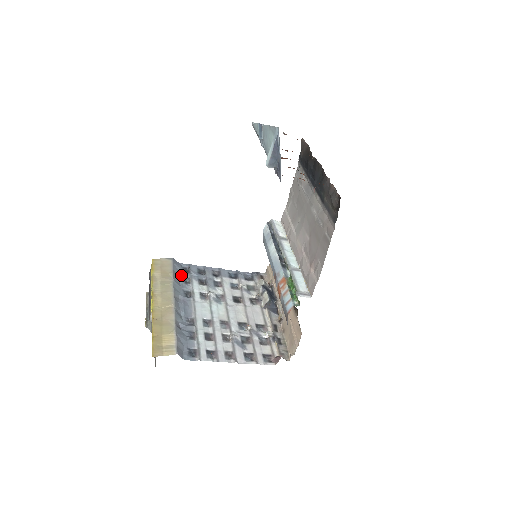
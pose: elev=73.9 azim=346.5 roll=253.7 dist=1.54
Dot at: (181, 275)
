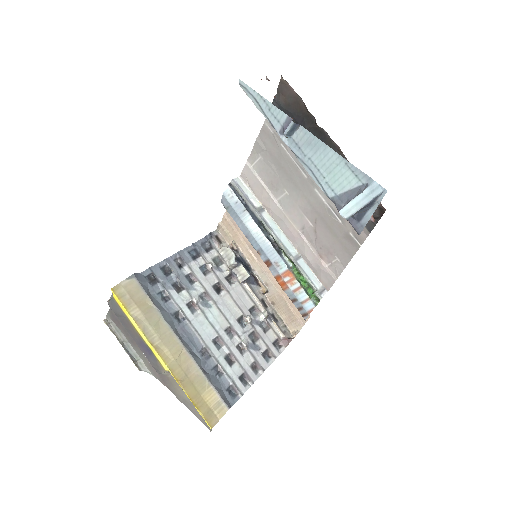
Dot at: (154, 292)
